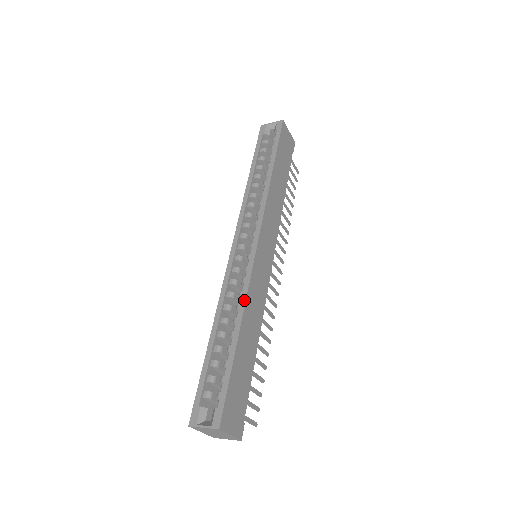
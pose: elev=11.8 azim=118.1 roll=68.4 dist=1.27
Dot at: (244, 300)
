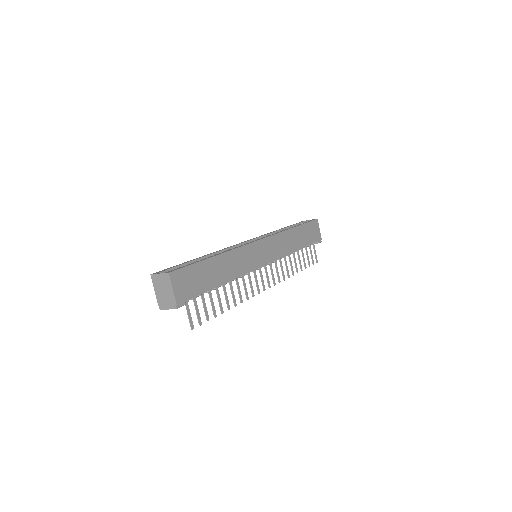
Dot at: (231, 249)
